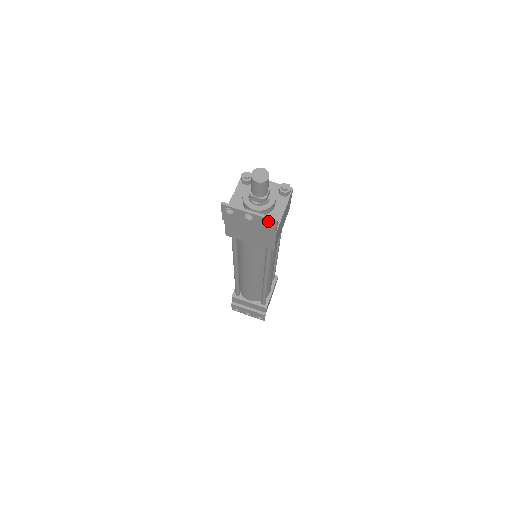
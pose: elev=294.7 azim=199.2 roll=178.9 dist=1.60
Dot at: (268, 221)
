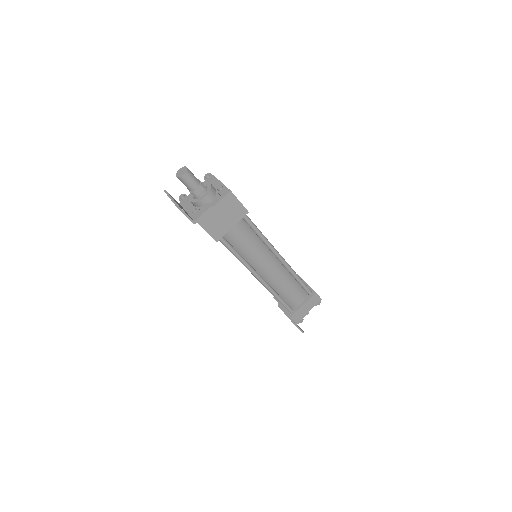
Dot at: (191, 211)
